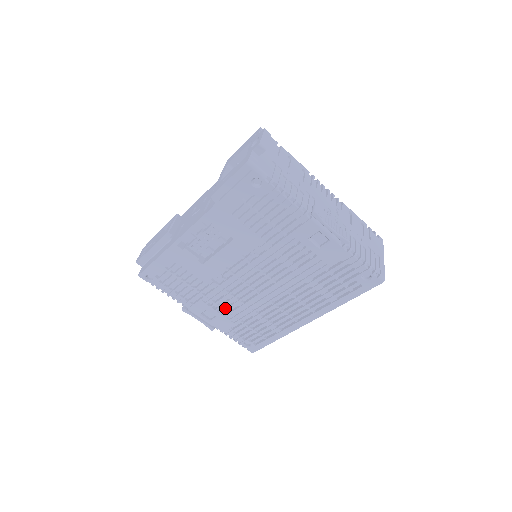
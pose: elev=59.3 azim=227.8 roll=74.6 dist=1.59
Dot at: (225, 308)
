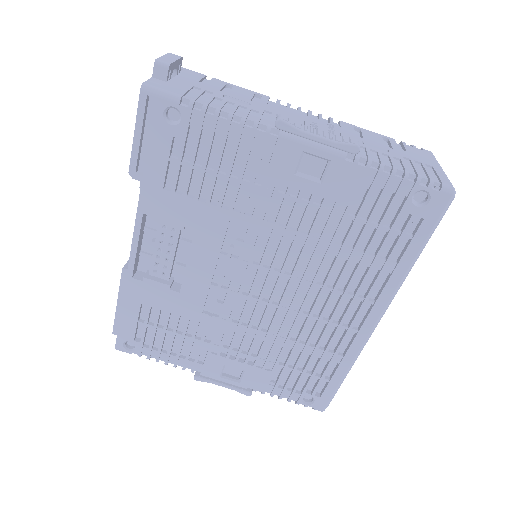
Dot at: (247, 352)
